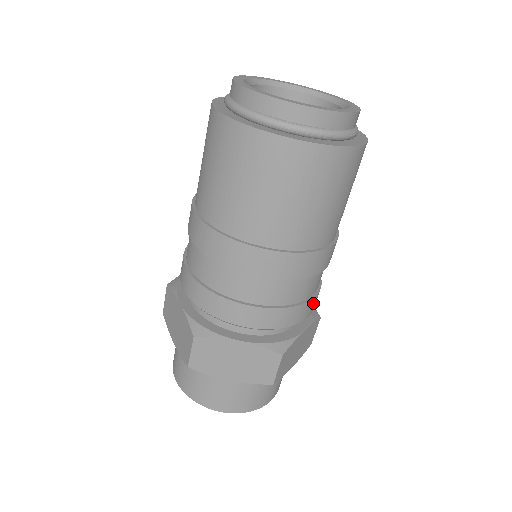
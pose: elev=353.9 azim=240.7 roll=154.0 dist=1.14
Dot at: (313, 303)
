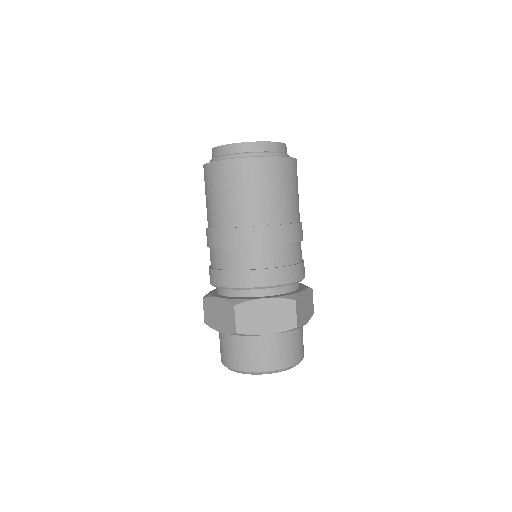
Dot at: (303, 268)
